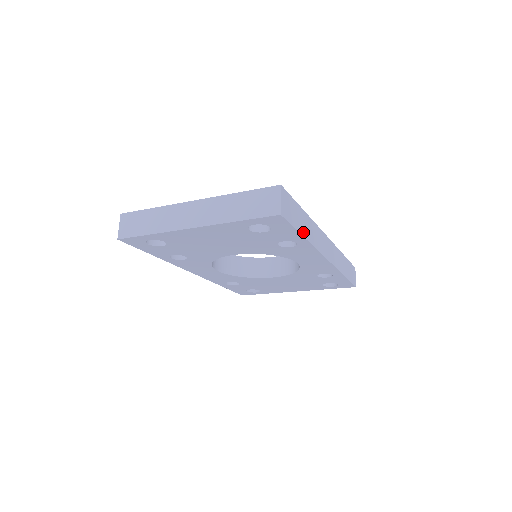
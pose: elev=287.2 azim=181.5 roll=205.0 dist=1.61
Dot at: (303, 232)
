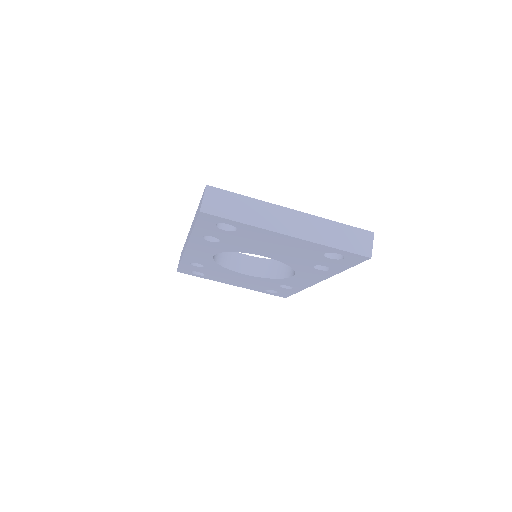
Dot at: occluded
